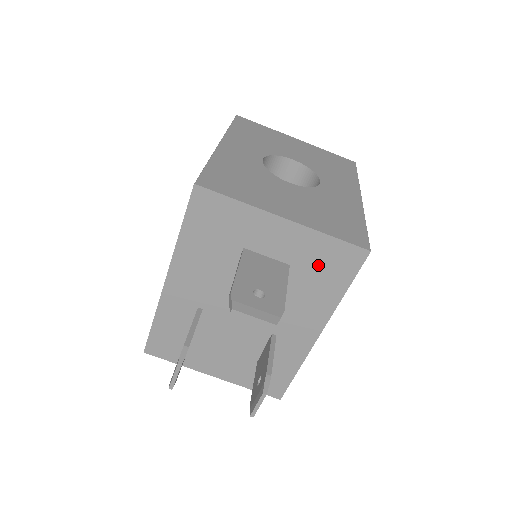
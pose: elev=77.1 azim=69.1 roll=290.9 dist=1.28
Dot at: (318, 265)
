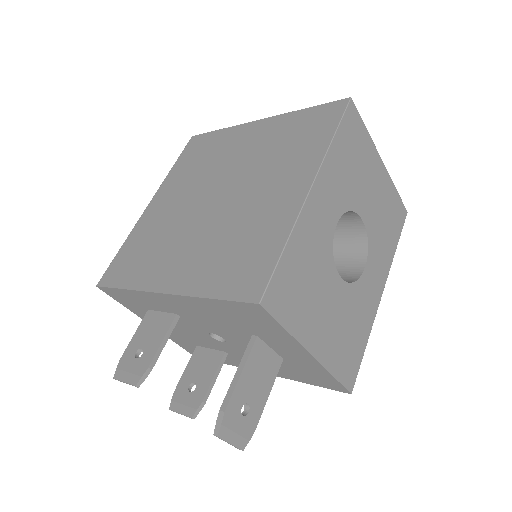
Dot at: (305, 372)
